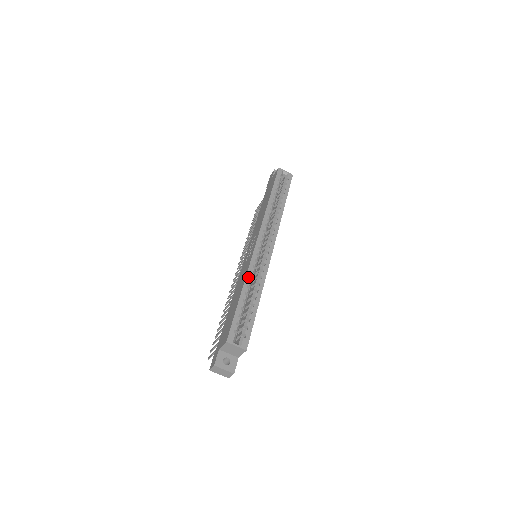
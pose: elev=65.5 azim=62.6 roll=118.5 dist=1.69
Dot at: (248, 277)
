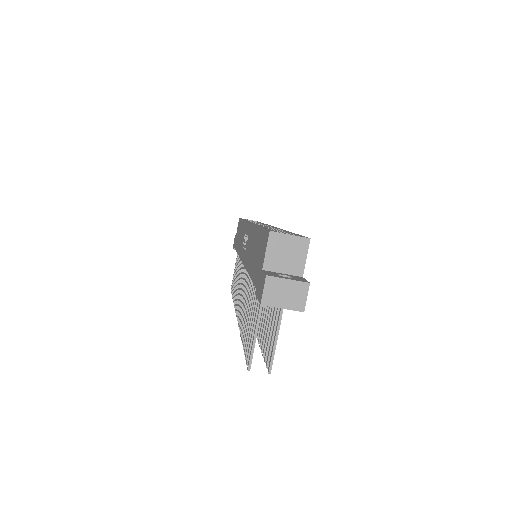
Dot at: occluded
